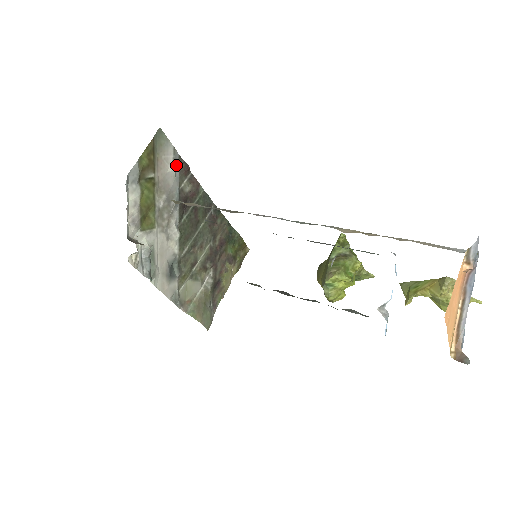
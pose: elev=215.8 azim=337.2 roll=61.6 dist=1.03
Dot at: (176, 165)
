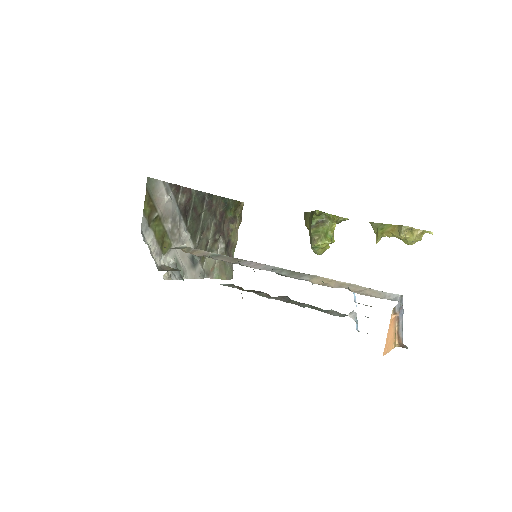
Dot at: (169, 191)
